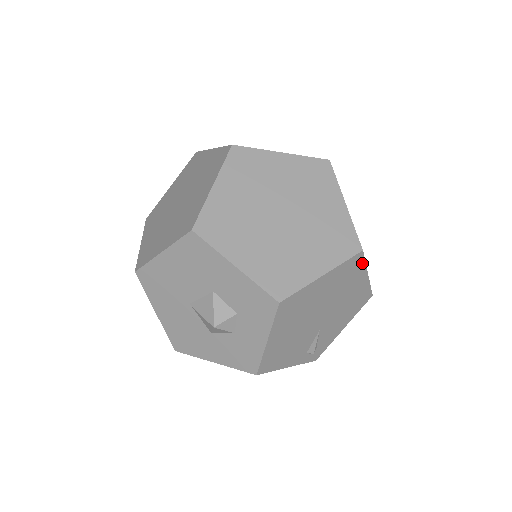
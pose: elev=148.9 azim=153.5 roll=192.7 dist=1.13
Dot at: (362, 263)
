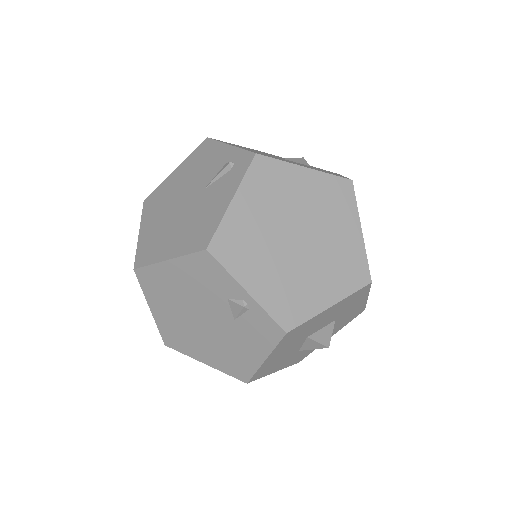
Dot at: occluded
